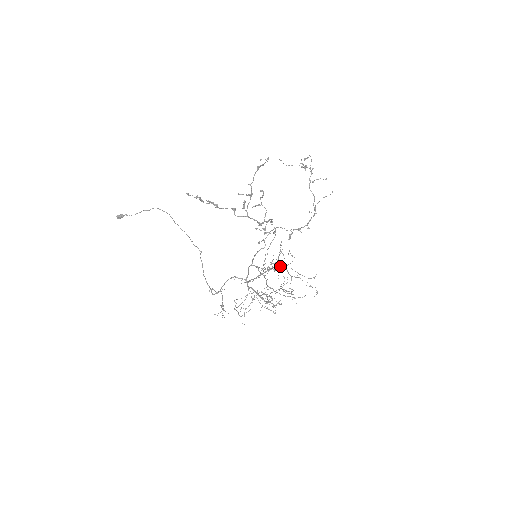
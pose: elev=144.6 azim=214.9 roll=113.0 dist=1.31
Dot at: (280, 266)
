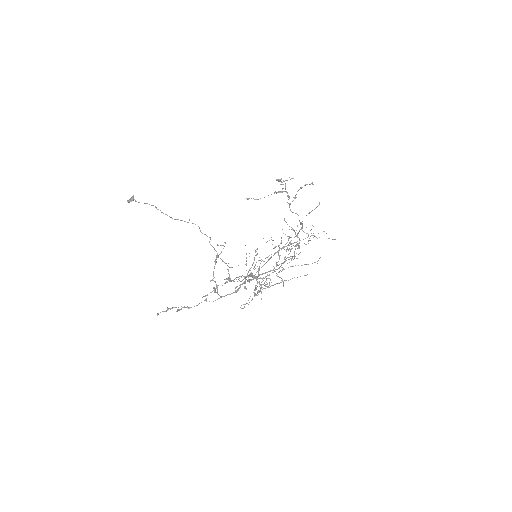
Dot at: occluded
